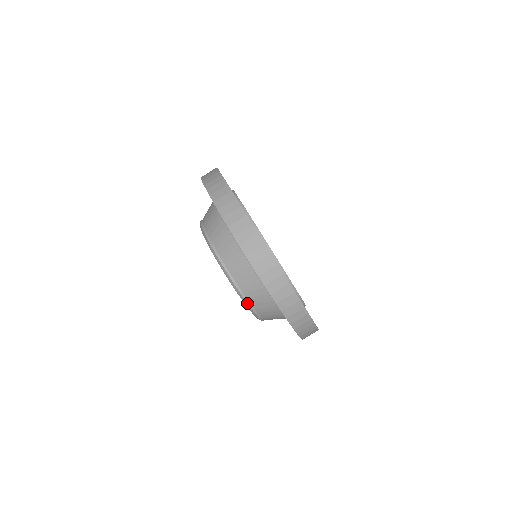
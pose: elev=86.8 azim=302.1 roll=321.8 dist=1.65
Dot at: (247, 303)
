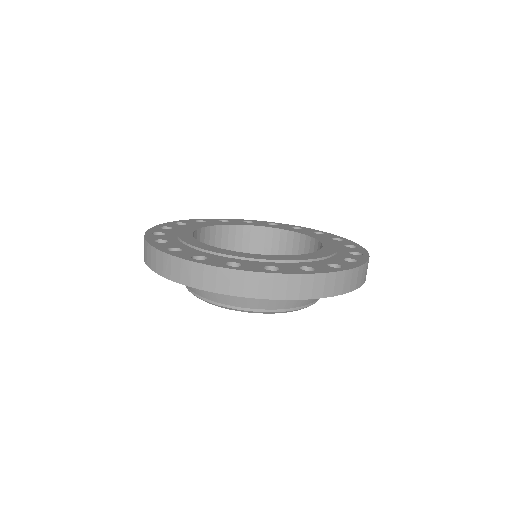
Dot at: occluded
